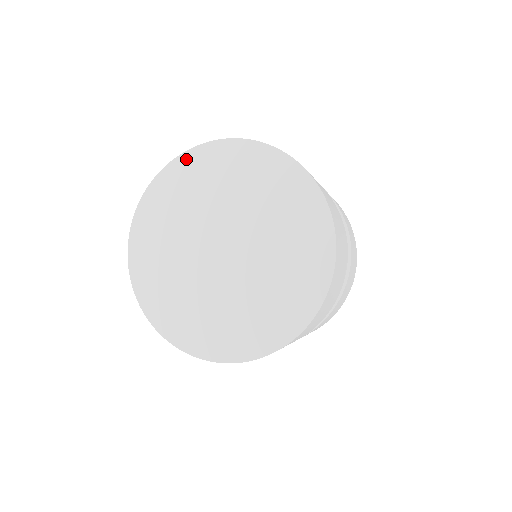
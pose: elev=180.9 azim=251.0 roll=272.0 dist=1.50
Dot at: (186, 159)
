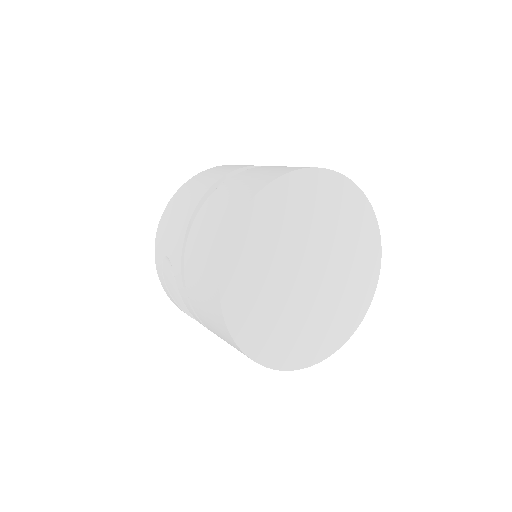
Dot at: (279, 186)
